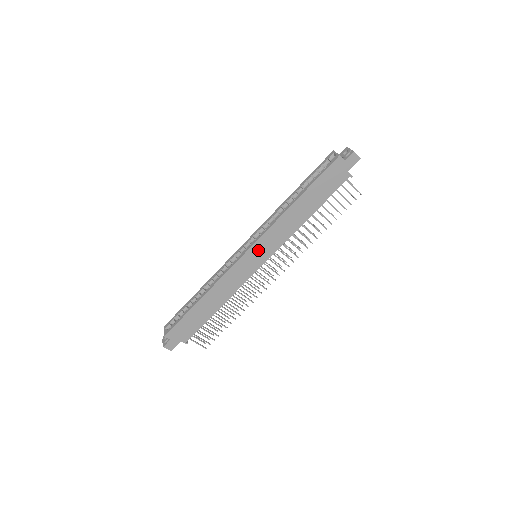
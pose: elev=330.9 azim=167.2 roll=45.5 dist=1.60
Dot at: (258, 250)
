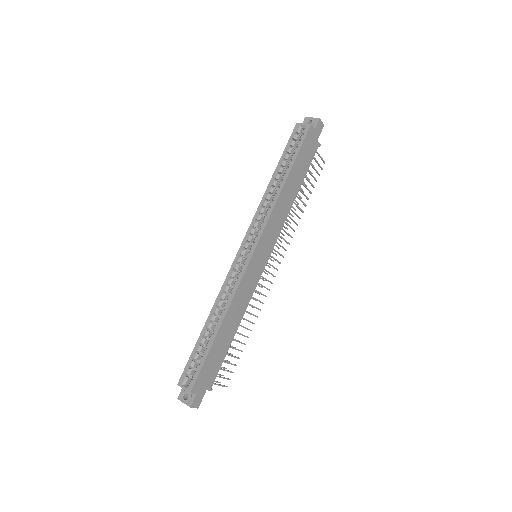
Dot at: (262, 247)
